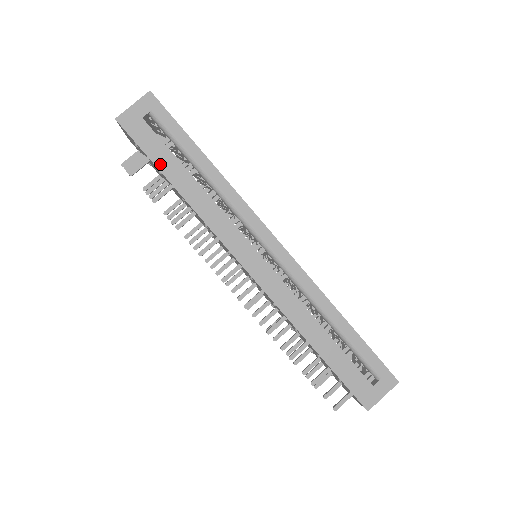
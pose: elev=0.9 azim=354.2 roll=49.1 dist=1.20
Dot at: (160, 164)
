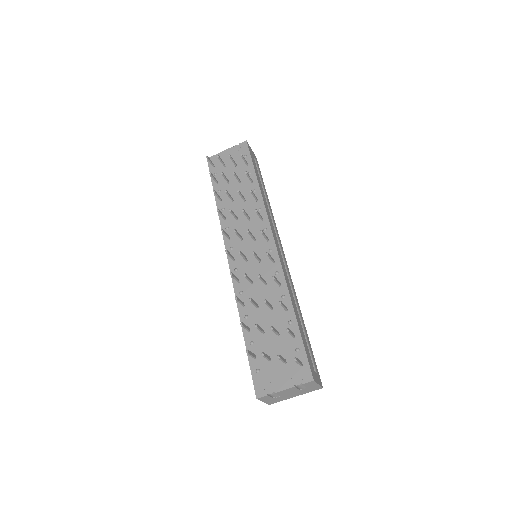
Dot at: (255, 170)
